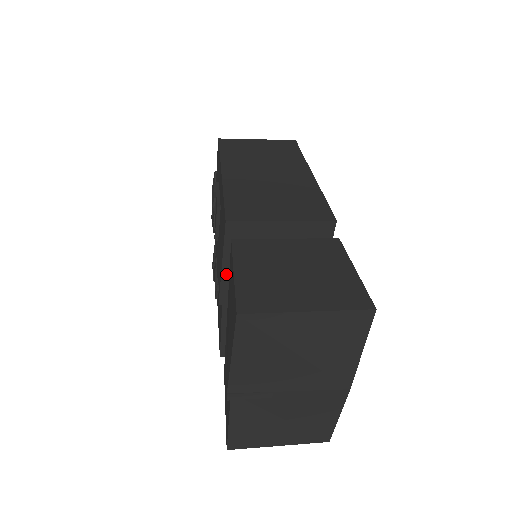
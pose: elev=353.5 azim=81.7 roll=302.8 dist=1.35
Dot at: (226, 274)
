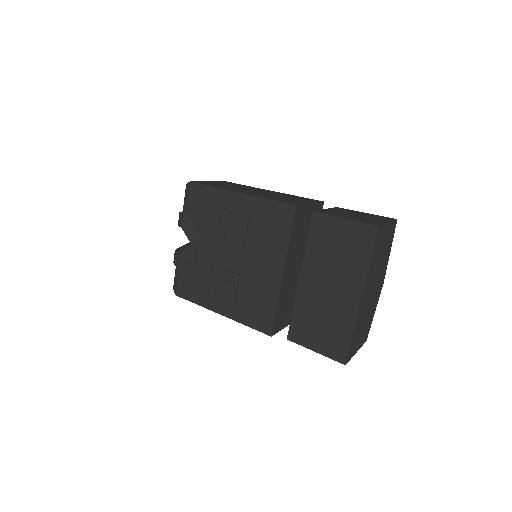
Dot at: (289, 250)
